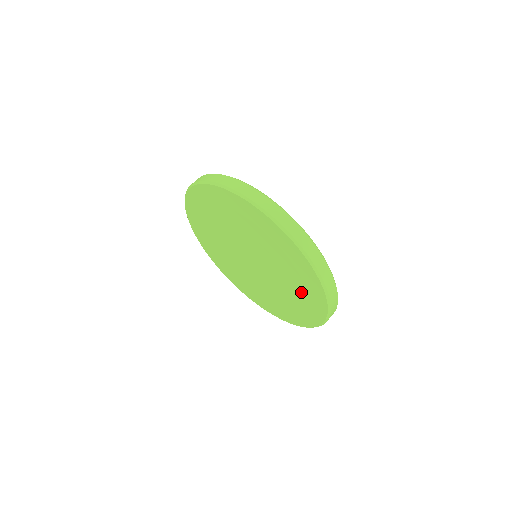
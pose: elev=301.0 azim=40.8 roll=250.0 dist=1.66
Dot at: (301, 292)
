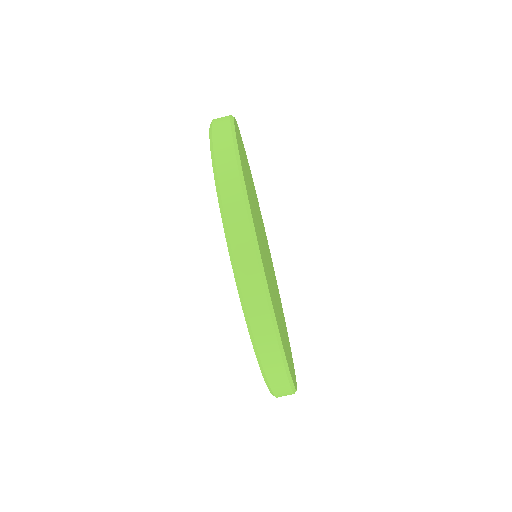
Dot at: occluded
